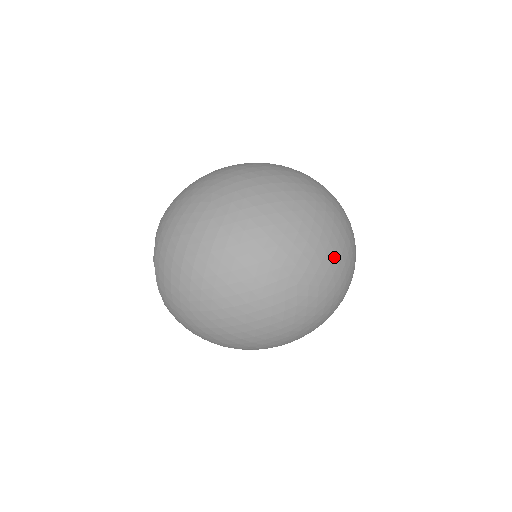
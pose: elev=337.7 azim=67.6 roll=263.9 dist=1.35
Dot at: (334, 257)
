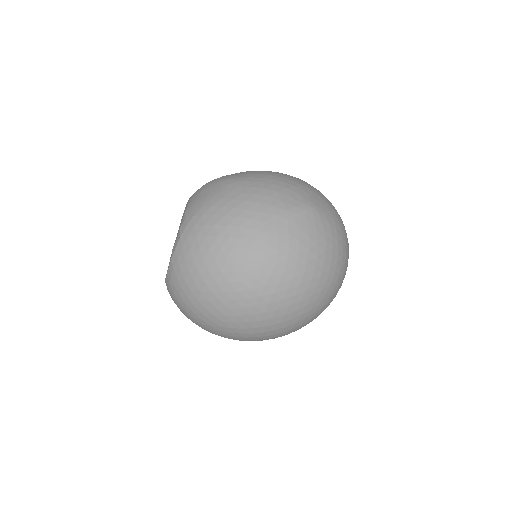
Dot at: occluded
